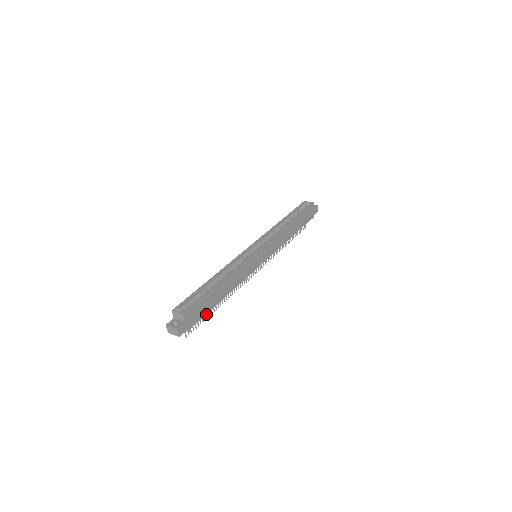
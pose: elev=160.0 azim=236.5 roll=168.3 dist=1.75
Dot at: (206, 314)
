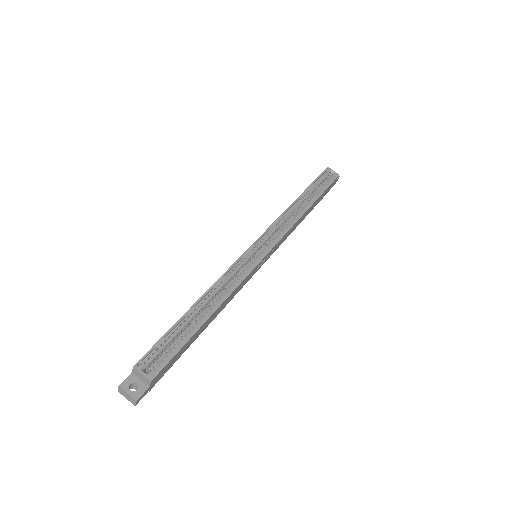
Dot at: occluded
